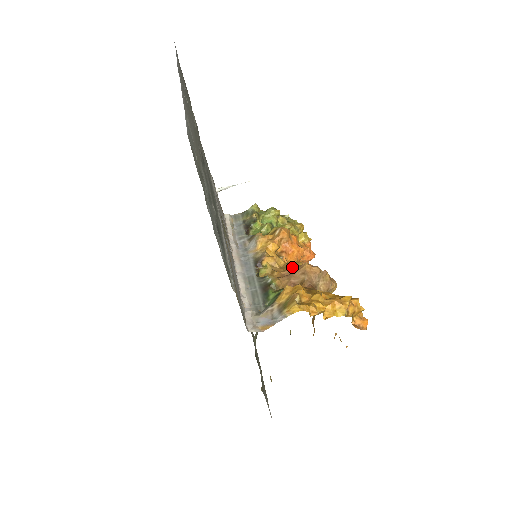
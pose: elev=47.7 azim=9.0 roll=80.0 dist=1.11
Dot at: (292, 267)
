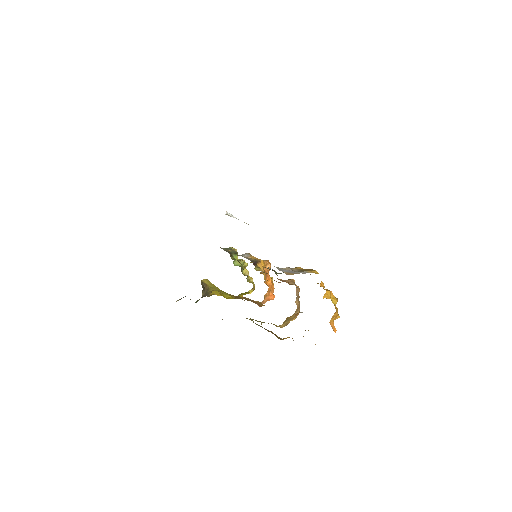
Dot at: occluded
